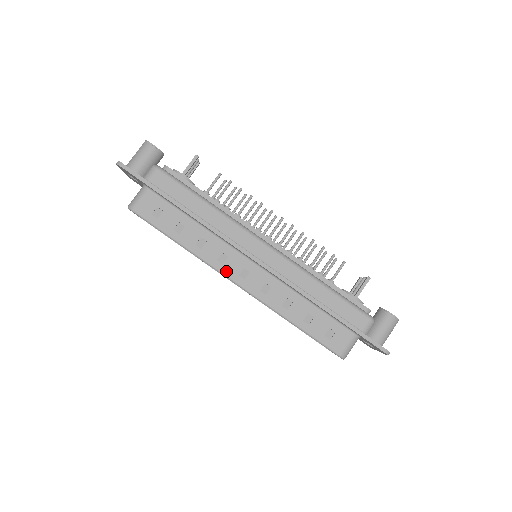
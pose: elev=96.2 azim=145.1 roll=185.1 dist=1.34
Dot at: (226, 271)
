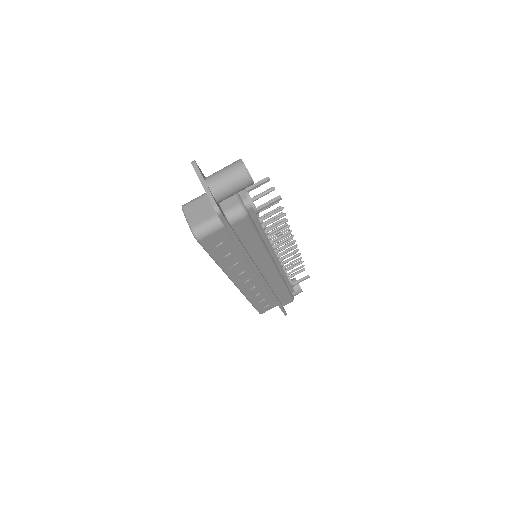
Dot at: (236, 280)
